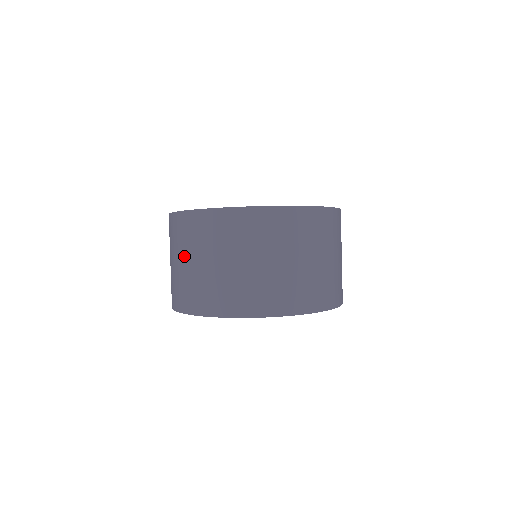
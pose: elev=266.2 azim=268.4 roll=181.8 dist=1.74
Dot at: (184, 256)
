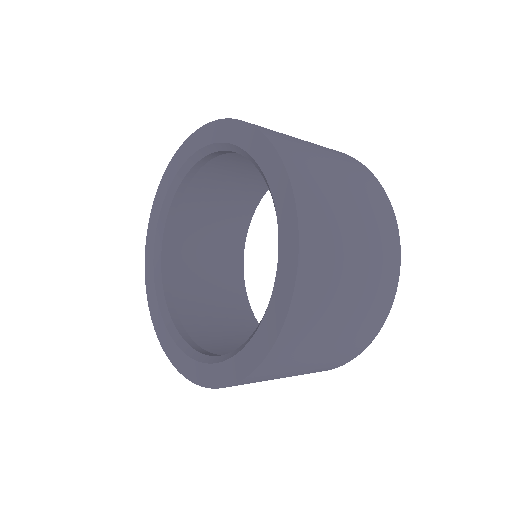
Dot at: occluded
